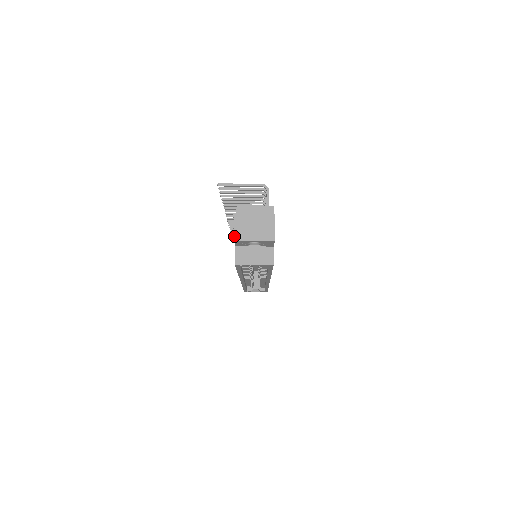
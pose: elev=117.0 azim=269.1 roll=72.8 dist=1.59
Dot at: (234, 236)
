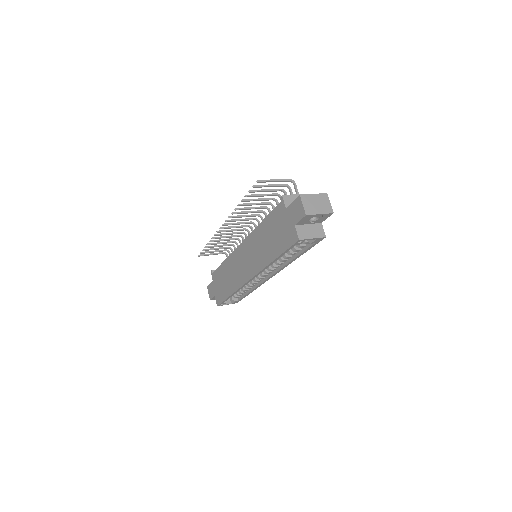
Dot at: (305, 212)
